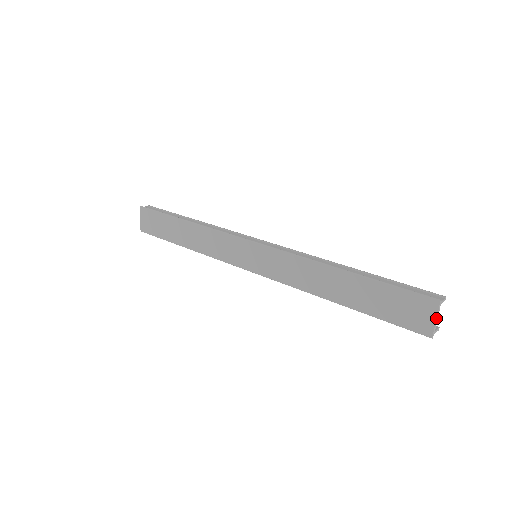
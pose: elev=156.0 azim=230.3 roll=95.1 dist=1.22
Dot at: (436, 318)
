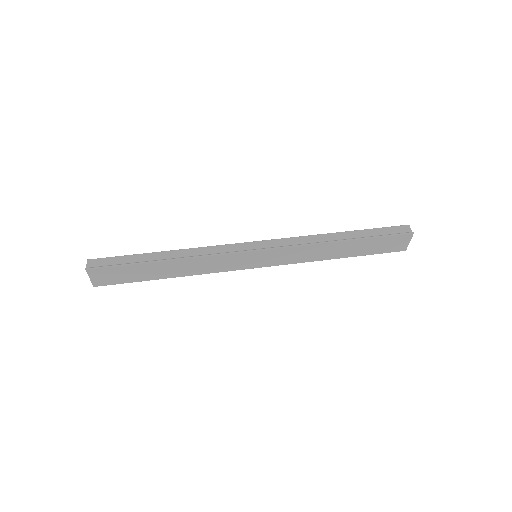
Dot at: occluded
